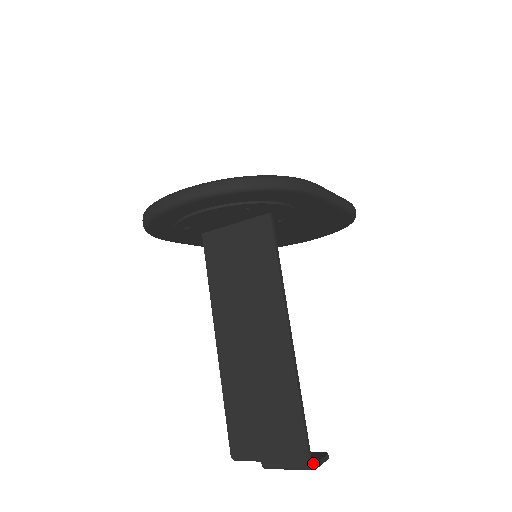
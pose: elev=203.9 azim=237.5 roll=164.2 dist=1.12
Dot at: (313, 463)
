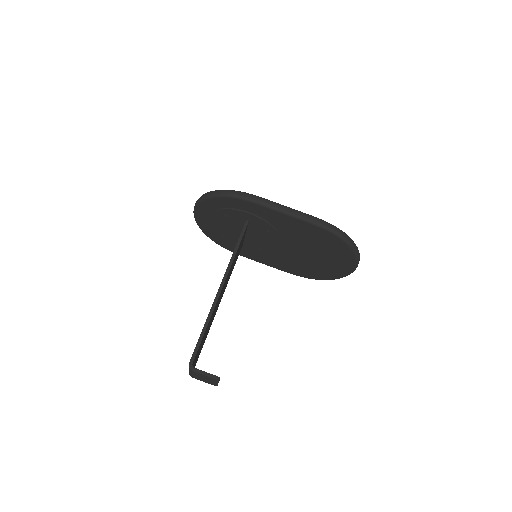
Dot at: (196, 368)
